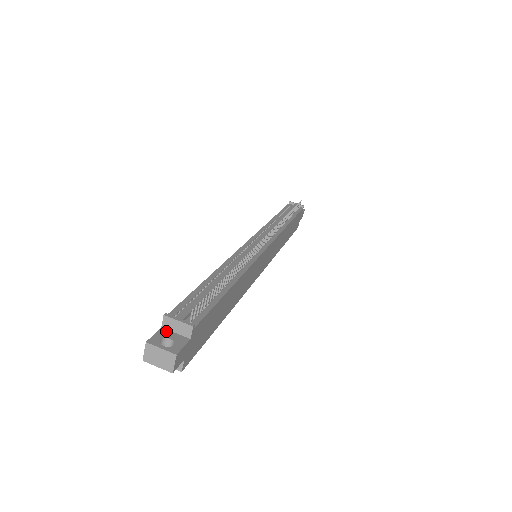
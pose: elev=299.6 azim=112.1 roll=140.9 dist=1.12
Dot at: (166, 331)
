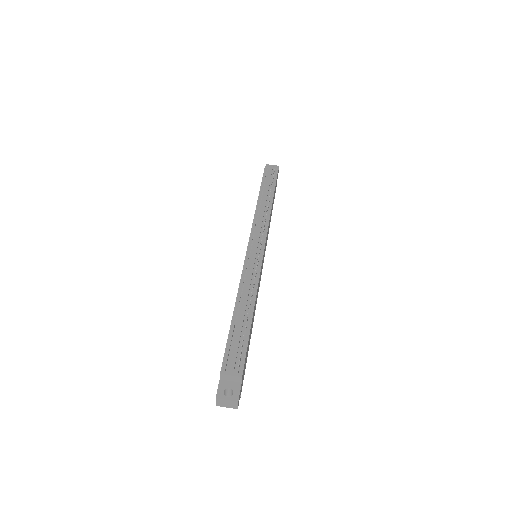
Dot at: (224, 382)
